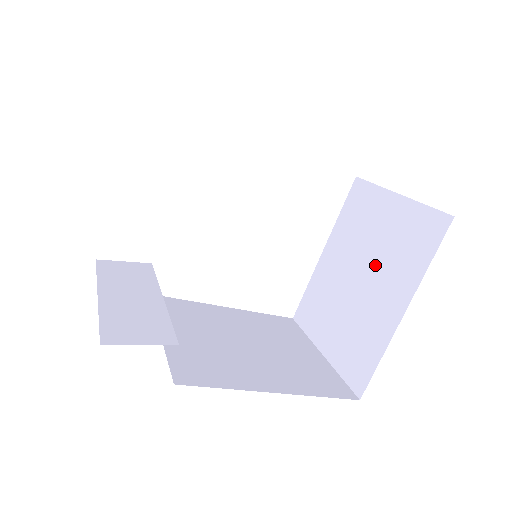
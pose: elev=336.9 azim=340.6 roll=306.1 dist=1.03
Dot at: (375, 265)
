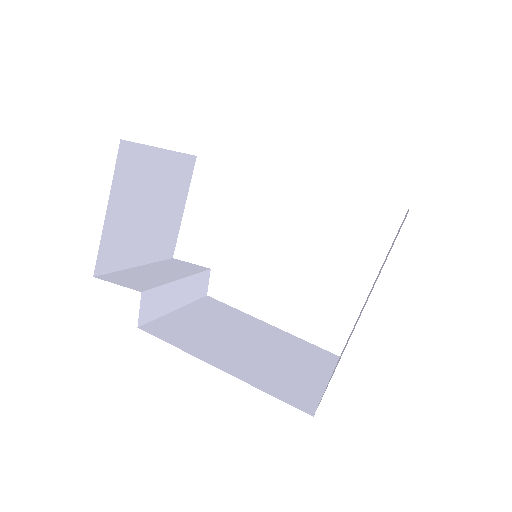
Dot at: occluded
